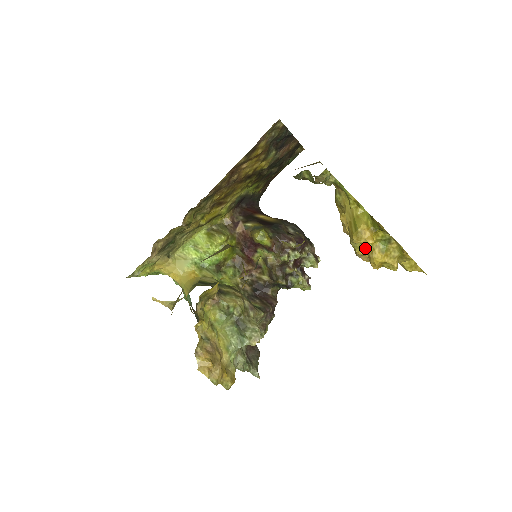
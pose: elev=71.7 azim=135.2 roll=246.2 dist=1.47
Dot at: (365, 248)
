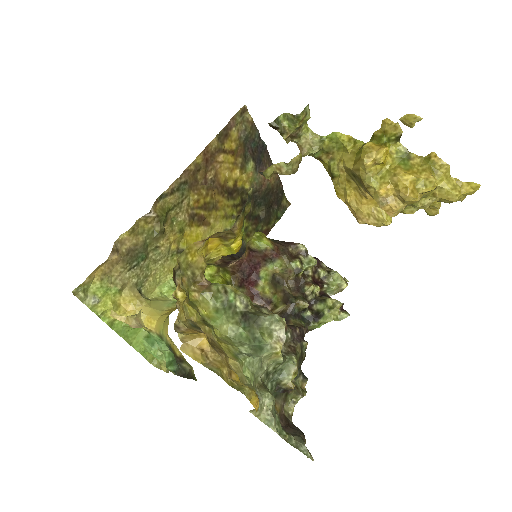
Dot at: (385, 178)
